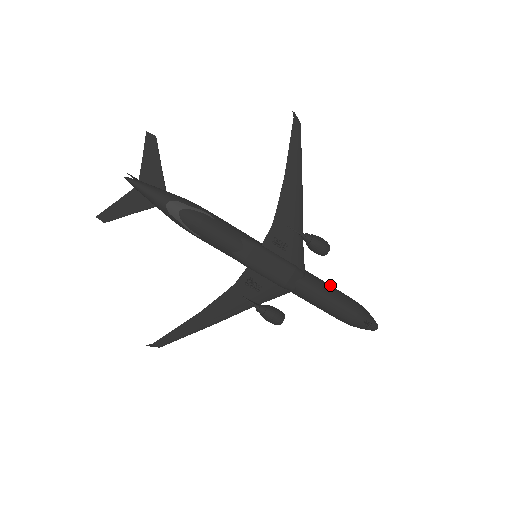
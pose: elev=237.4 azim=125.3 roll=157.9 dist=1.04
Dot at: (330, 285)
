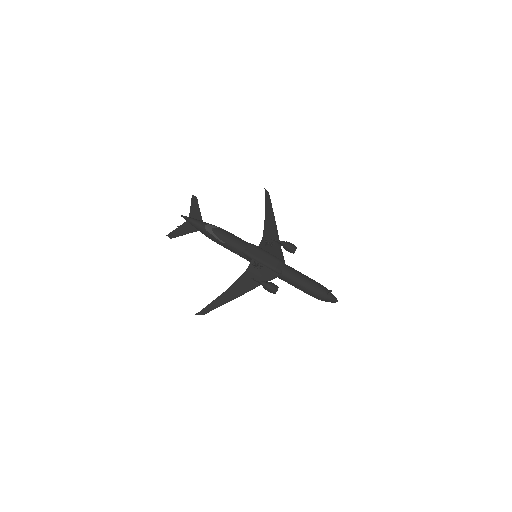
Dot at: occluded
